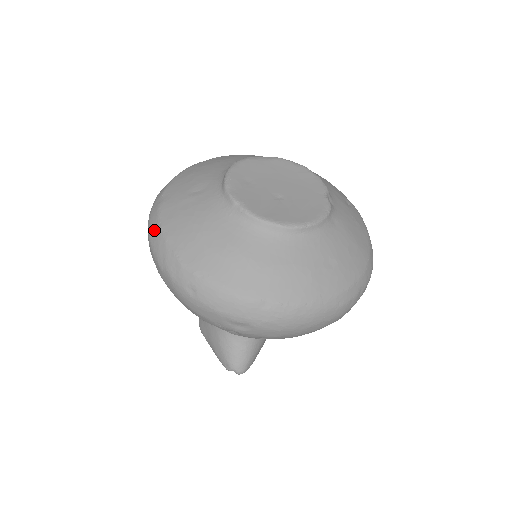
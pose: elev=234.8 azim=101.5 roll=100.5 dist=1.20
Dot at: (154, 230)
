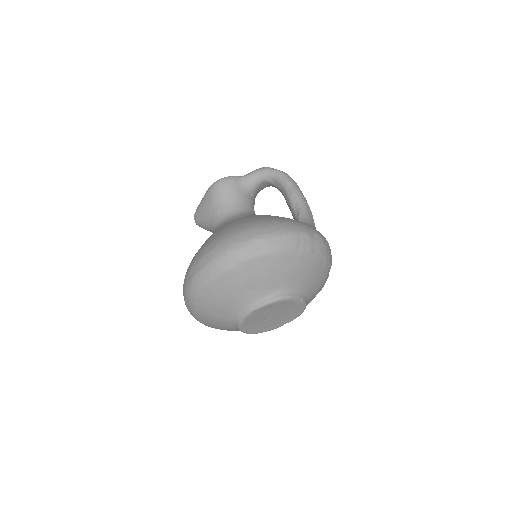
Dot at: (210, 274)
